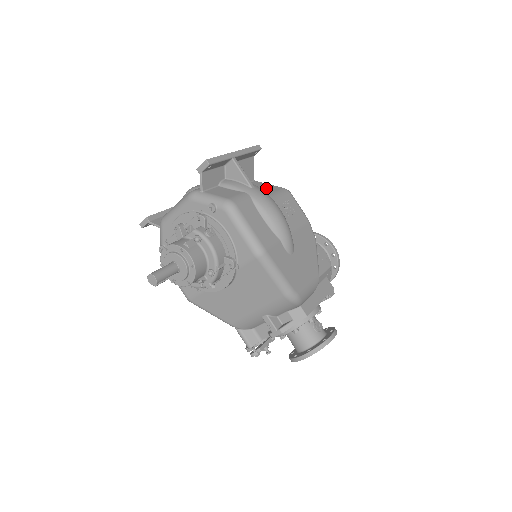
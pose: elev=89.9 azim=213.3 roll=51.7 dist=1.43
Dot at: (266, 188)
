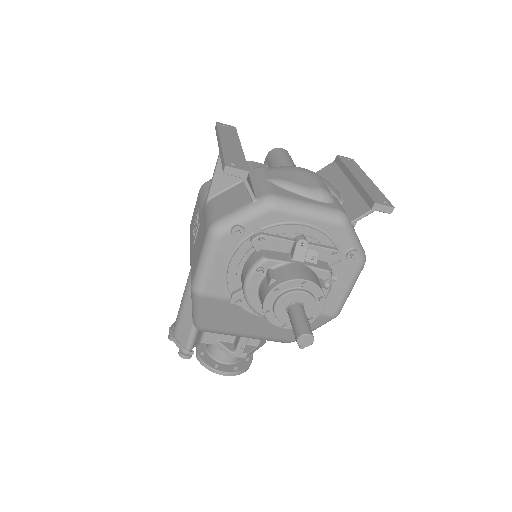
Dot at: occluded
